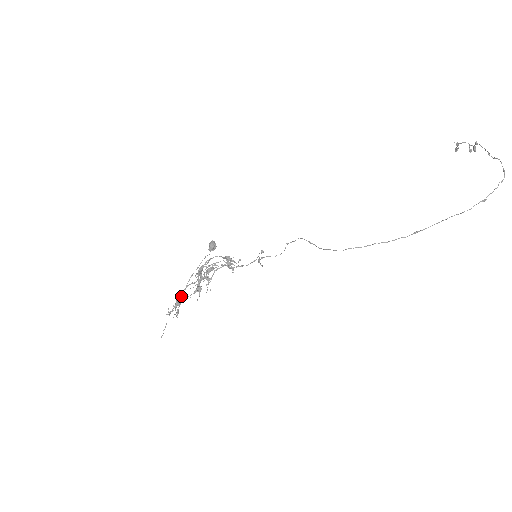
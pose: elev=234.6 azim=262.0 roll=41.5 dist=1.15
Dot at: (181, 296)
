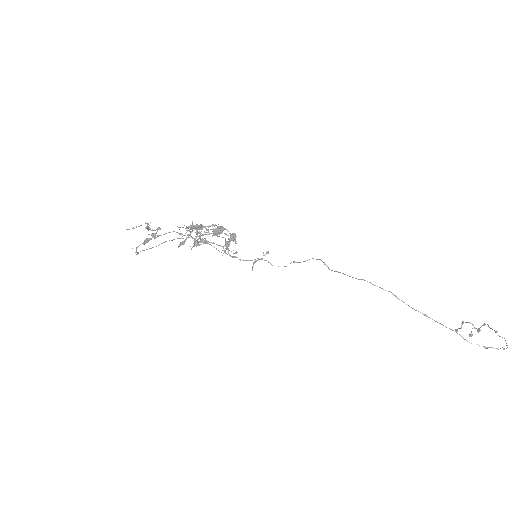
Dot at: occluded
